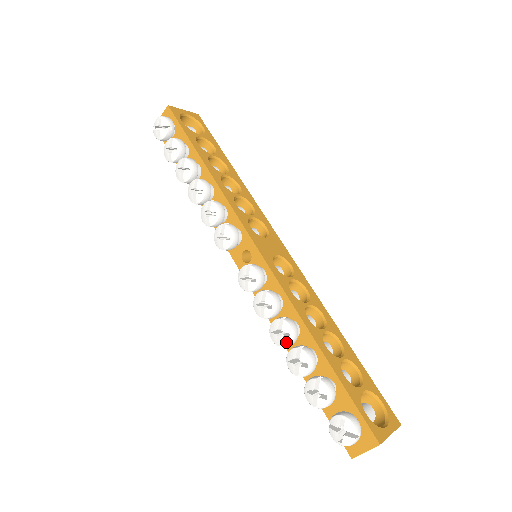
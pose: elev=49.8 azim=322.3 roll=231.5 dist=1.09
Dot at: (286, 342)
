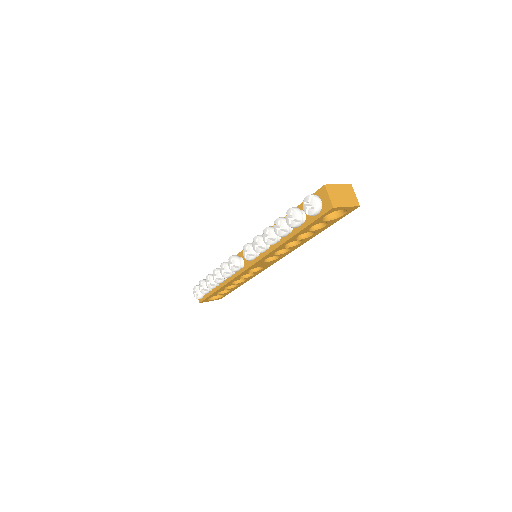
Dot at: (270, 233)
